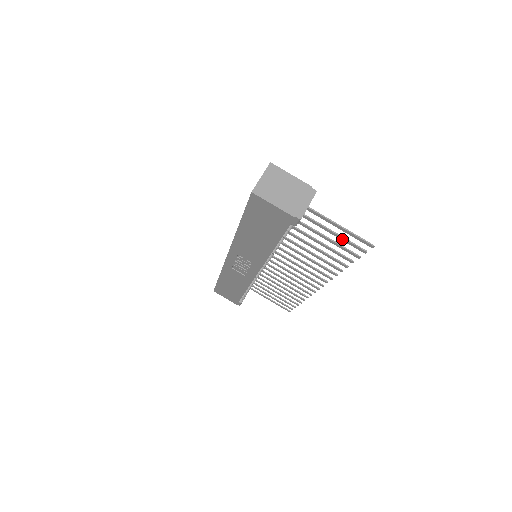
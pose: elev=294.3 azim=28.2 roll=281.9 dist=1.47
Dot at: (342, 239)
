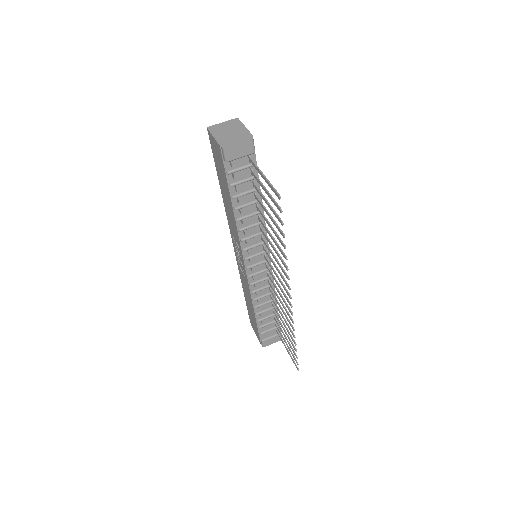
Dot at: (270, 197)
